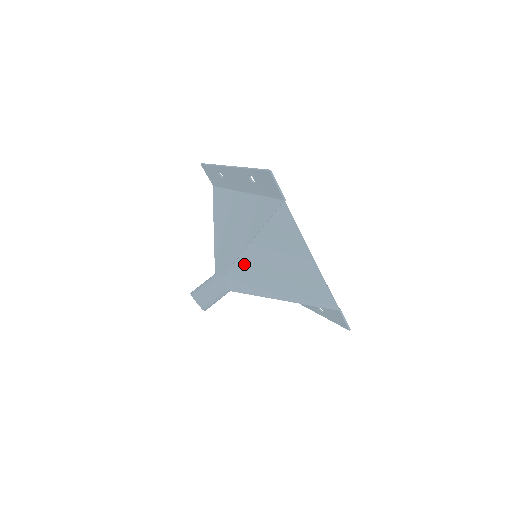
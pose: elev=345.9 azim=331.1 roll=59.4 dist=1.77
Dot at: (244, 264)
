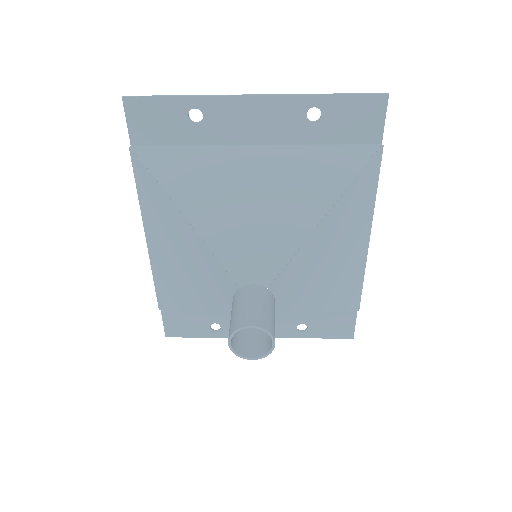
Dot at: (306, 255)
